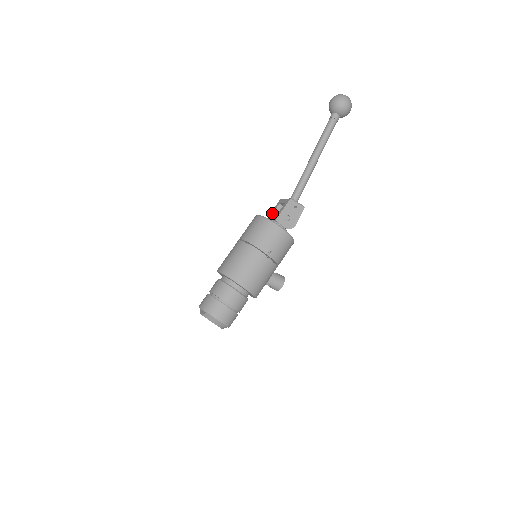
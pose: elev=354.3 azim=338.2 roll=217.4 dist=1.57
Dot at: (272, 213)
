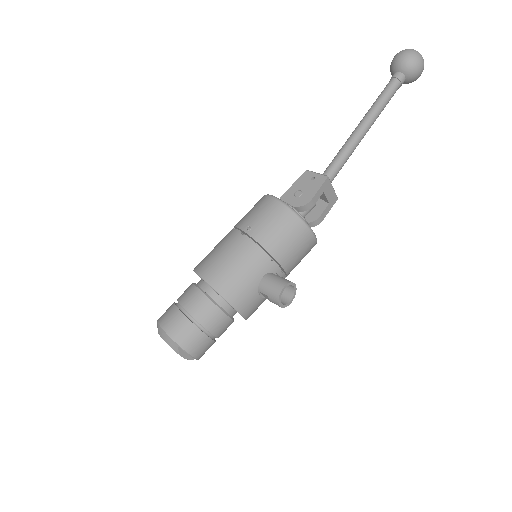
Dot at: occluded
